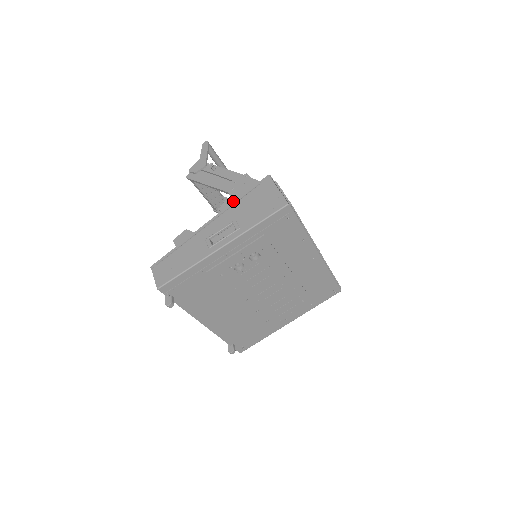
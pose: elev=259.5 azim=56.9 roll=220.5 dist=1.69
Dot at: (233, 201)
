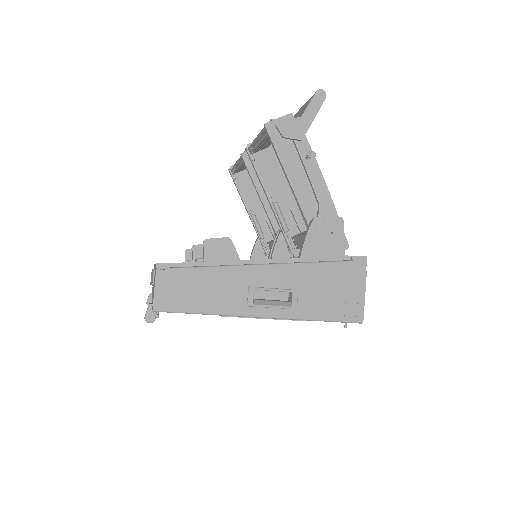
Dot at: (307, 248)
